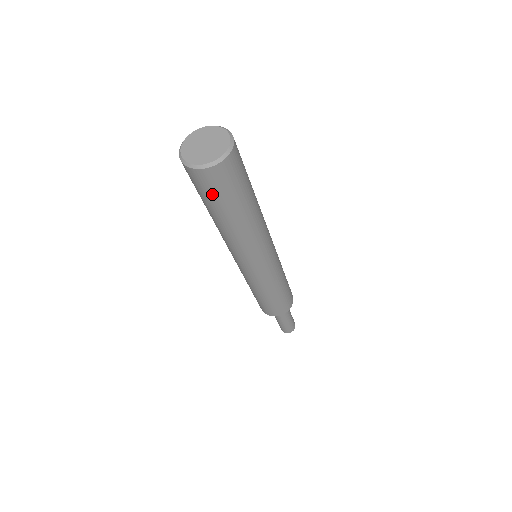
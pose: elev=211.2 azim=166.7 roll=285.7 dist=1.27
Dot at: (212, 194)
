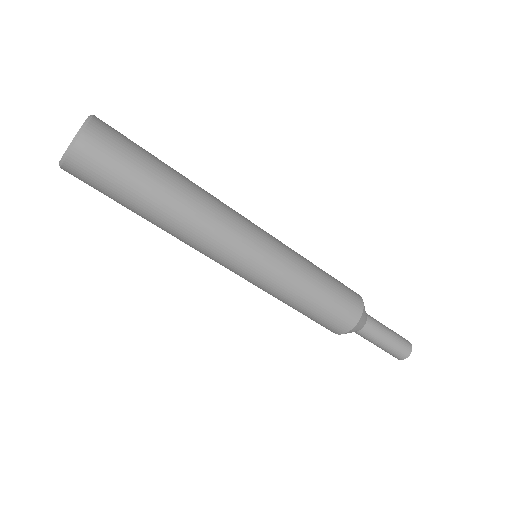
Dot at: (120, 162)
